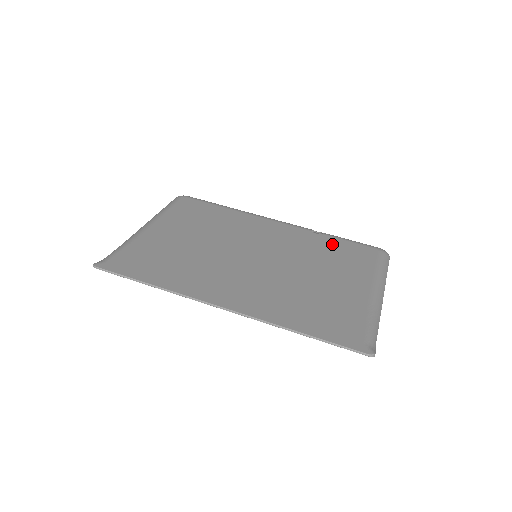
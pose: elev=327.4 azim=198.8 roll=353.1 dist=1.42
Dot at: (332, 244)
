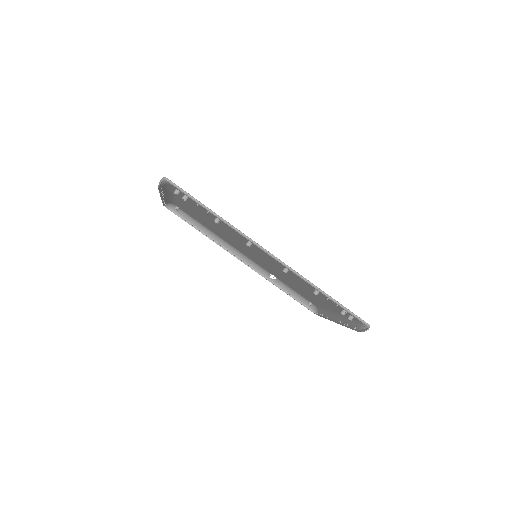
Dot at: occluded
